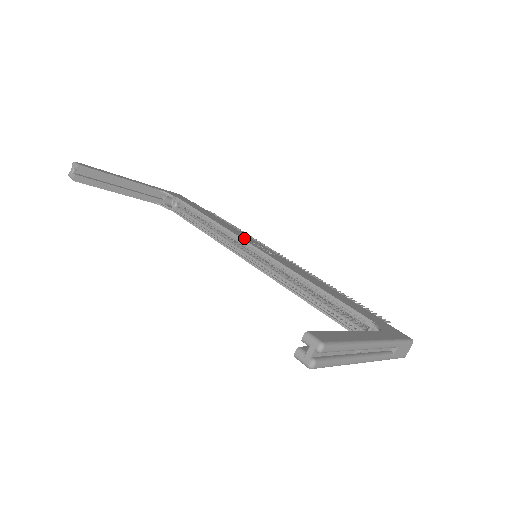
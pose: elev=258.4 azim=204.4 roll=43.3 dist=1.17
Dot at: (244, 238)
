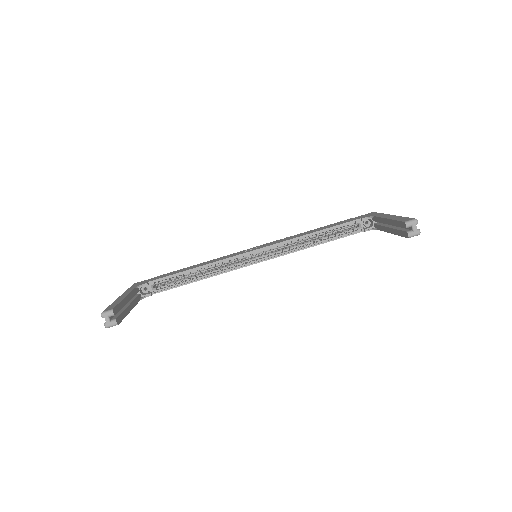
Dot at: (236, 255)
